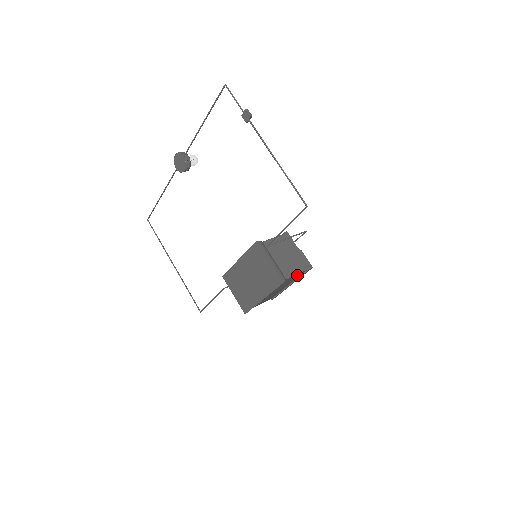
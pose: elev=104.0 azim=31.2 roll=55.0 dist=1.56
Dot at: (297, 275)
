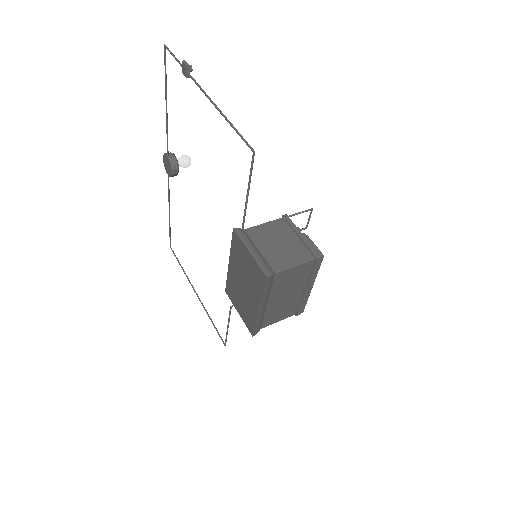
Dot at: (300, 269)
